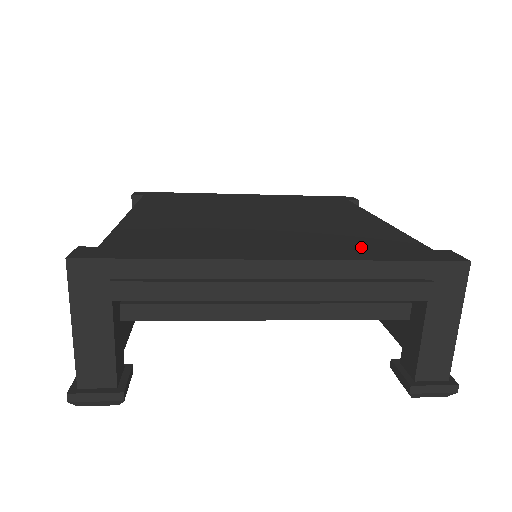
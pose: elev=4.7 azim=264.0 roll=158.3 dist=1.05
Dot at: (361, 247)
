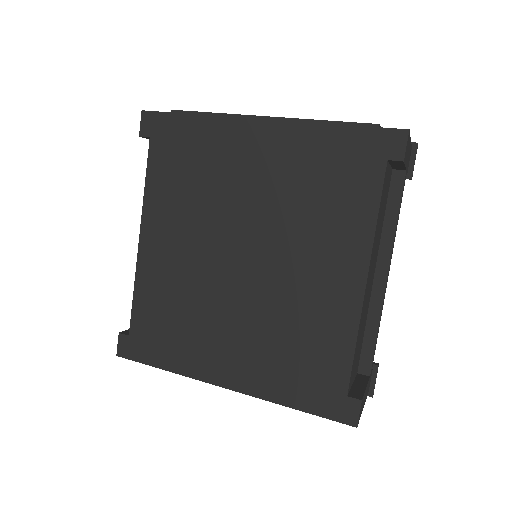
Dot at: (292, 376)
